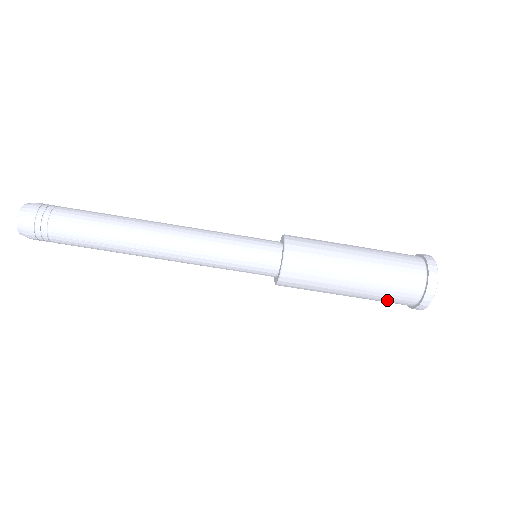
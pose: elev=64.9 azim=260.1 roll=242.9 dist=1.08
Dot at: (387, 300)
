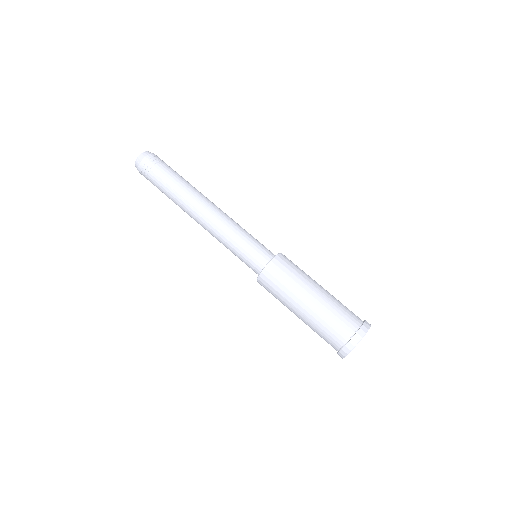
Dot at: (324, 331)
